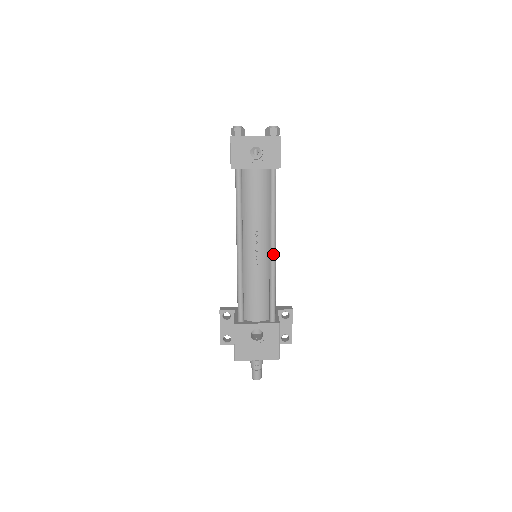
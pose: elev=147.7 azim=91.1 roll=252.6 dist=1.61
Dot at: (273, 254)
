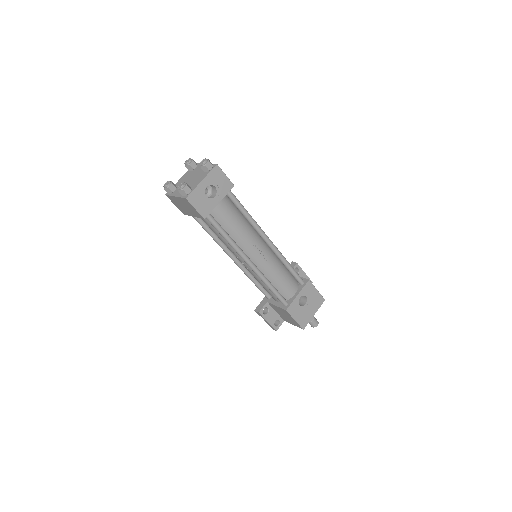
Dot at: (272, 244)
